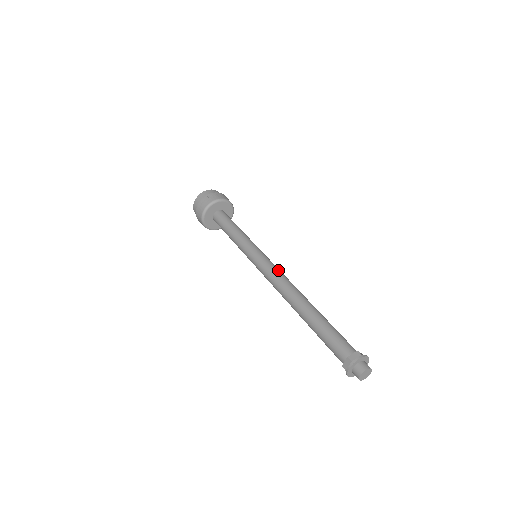
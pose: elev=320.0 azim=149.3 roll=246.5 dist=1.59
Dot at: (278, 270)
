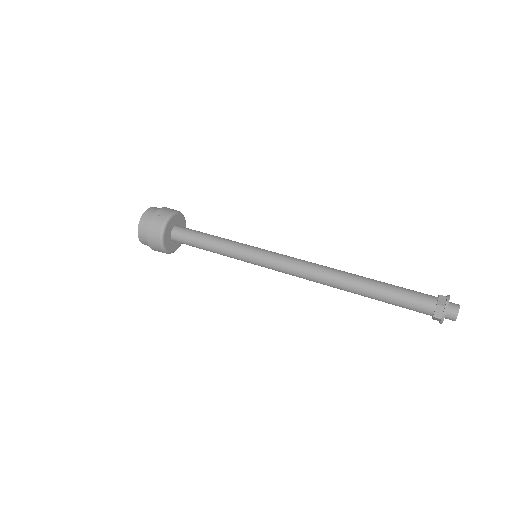
Dot at: (296, 258)
